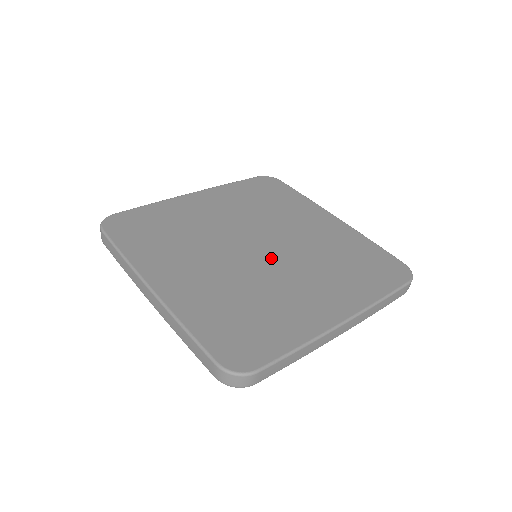
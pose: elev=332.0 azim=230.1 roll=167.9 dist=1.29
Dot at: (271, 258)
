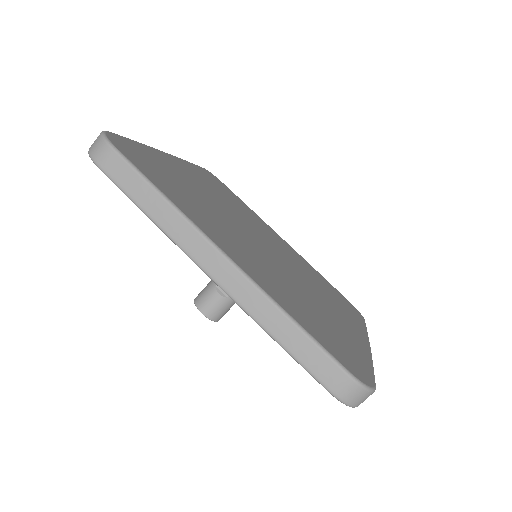
Dot at: (284, 263)
